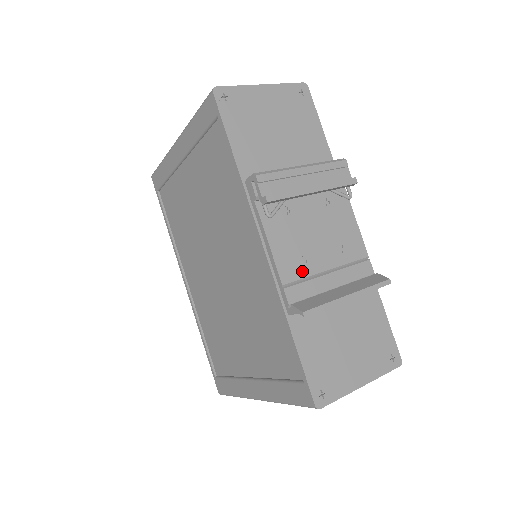
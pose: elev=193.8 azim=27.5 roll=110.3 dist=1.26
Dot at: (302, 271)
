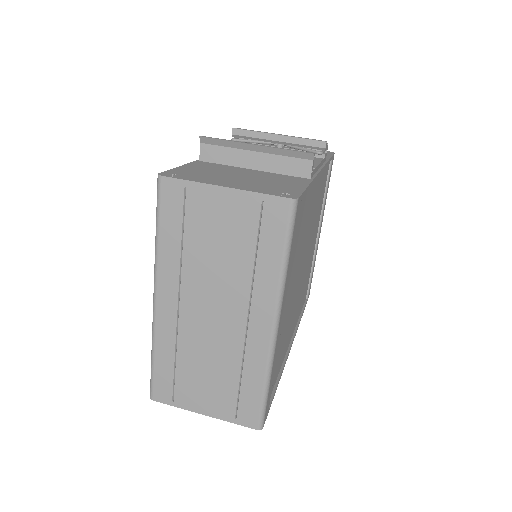
Dot at: occluded
